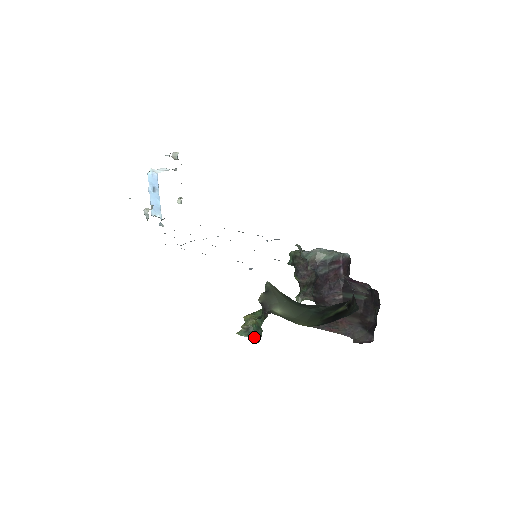
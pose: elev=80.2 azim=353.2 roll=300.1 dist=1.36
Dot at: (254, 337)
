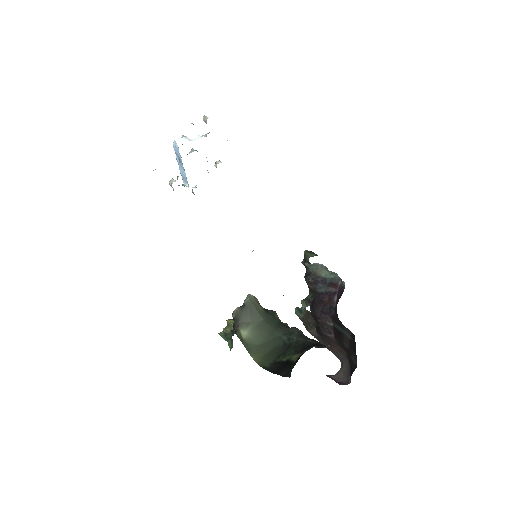
Dot at: (229, 344)
